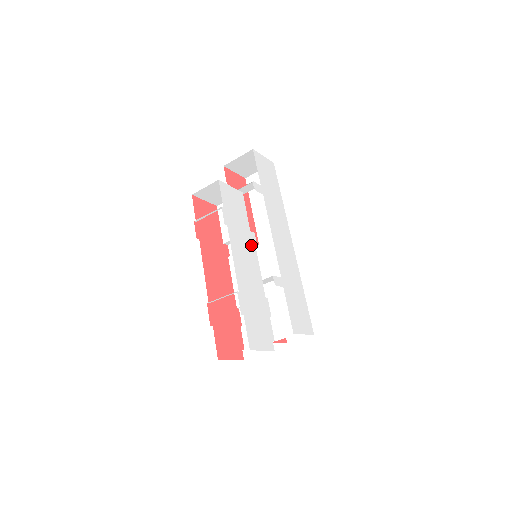
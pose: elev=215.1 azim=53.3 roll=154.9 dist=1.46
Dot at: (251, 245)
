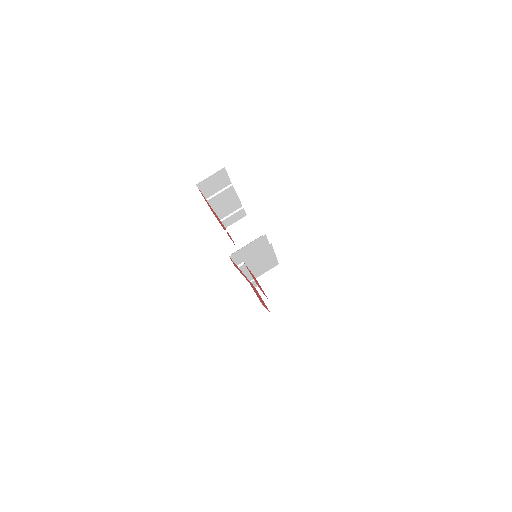
Dot at: occluded
